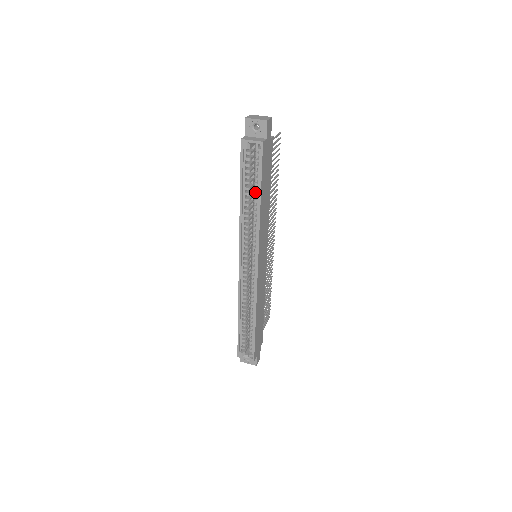
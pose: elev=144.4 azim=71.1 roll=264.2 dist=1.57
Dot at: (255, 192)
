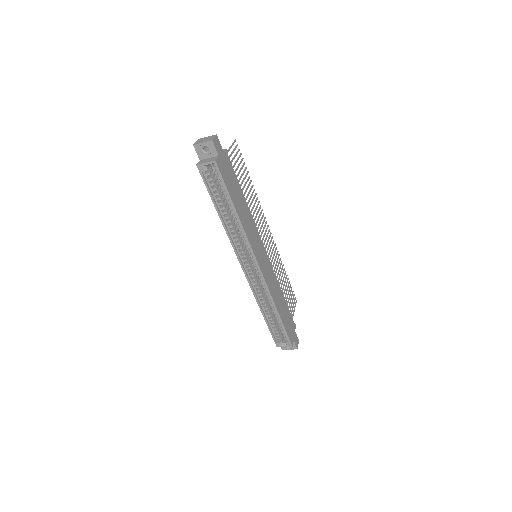
Dot at: (228, 204)
